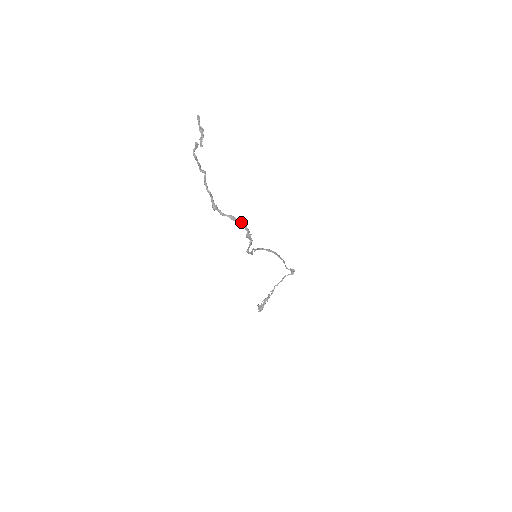
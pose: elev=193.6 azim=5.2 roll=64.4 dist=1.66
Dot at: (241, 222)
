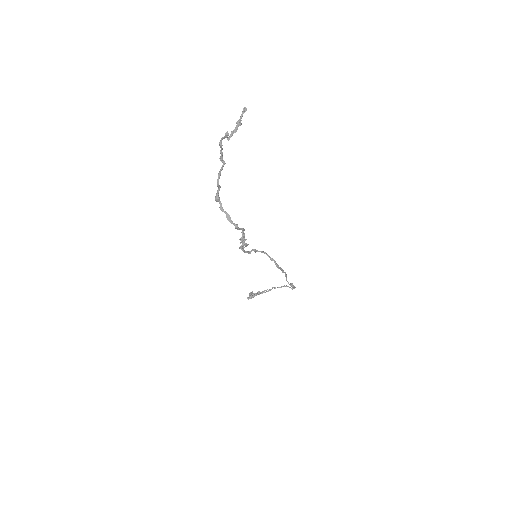
Dot at: (235, 225)
